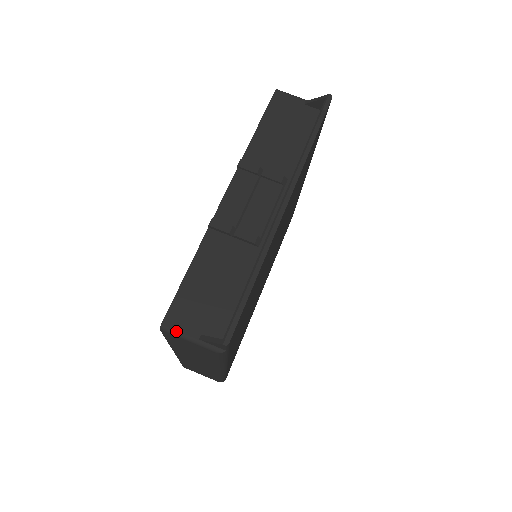
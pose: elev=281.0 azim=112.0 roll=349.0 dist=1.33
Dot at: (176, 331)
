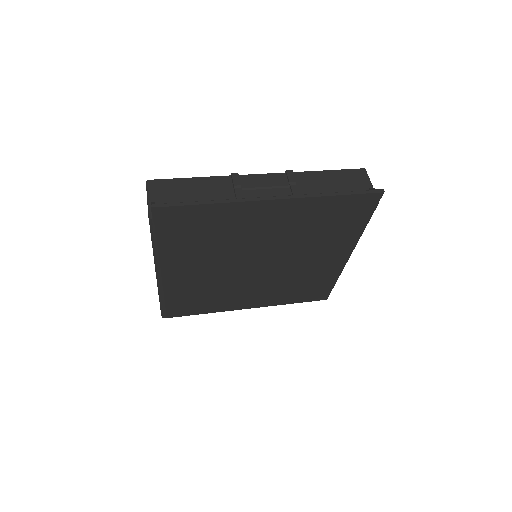
Dot at: (149, 189)
